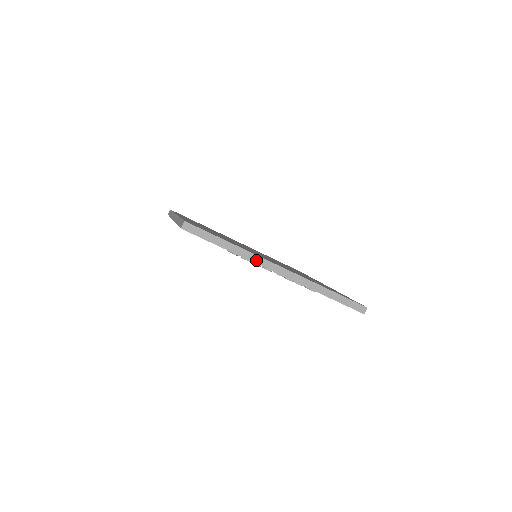
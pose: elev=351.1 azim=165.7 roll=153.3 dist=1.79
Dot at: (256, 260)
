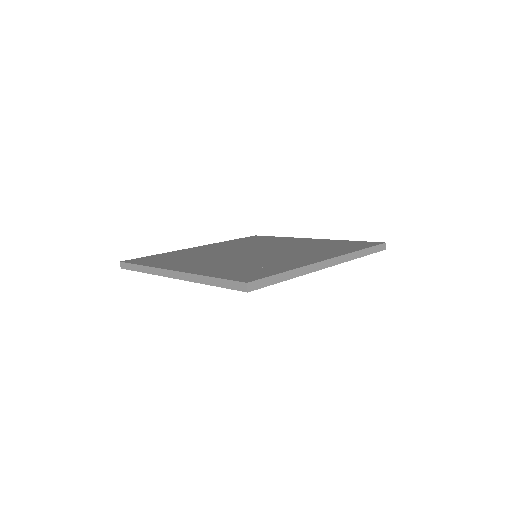
Dot at: (310, 270)
